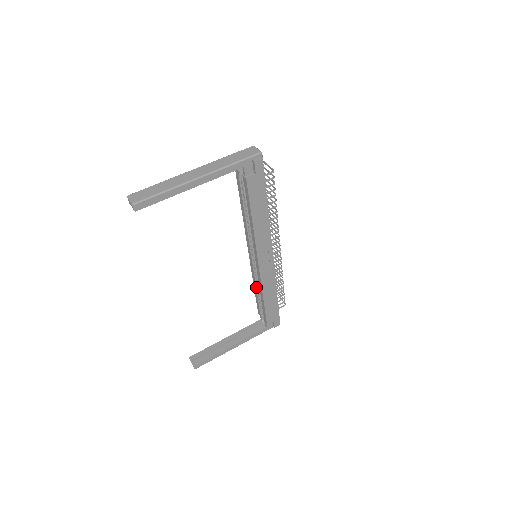
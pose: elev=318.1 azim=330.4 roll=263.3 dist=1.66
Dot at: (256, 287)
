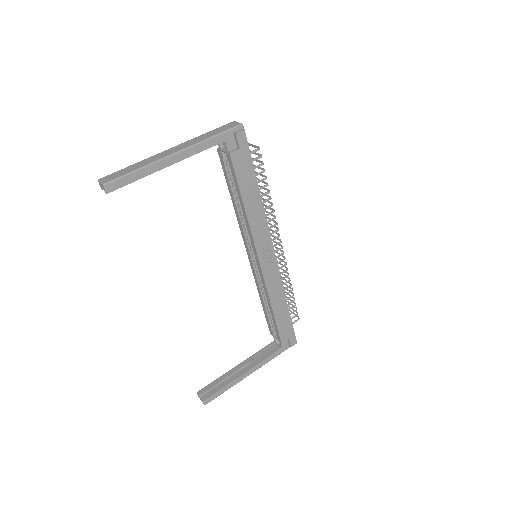
Dot at: (262, 298)
